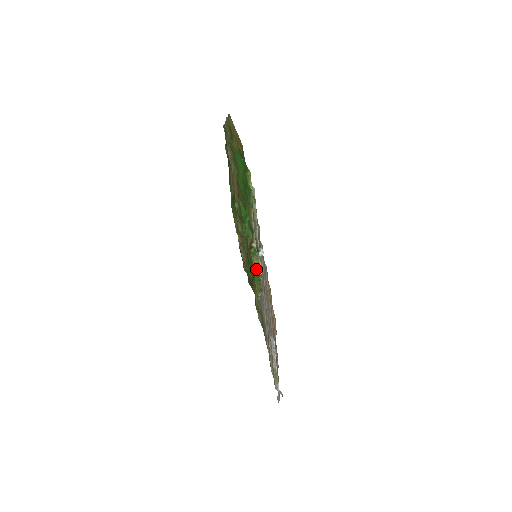
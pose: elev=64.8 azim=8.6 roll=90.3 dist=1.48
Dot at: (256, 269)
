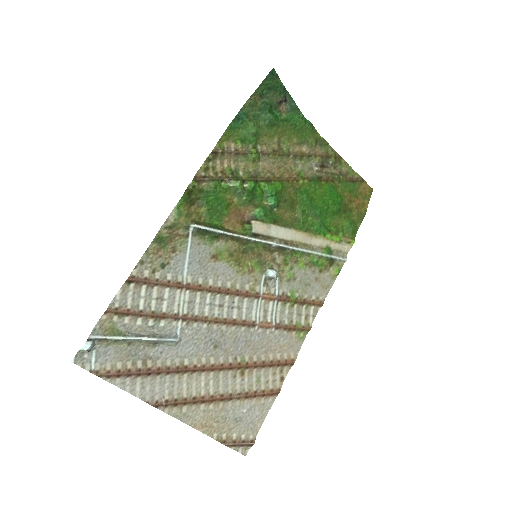
Dot at: (226, 229)
